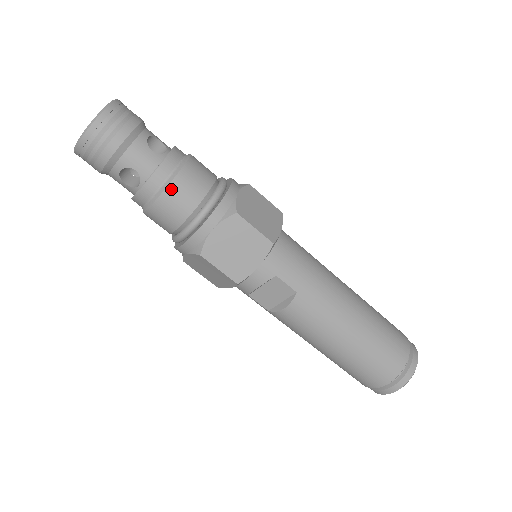
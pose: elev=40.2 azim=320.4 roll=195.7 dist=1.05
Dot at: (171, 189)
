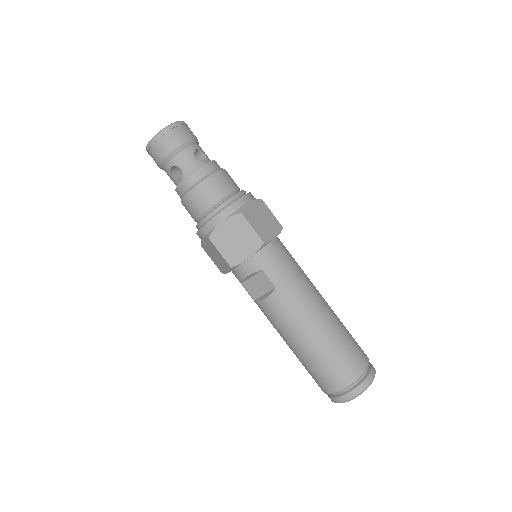
Dot at: (200, 186)
